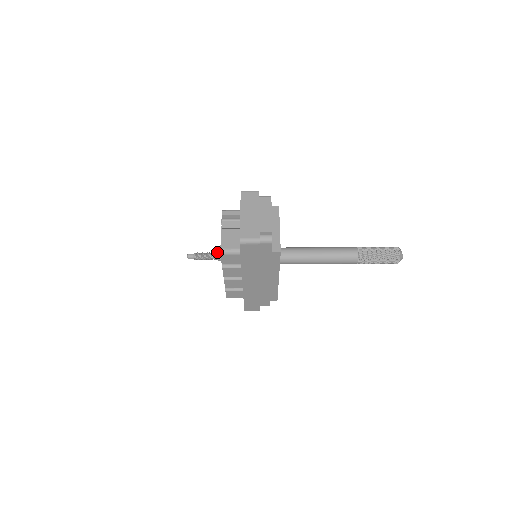
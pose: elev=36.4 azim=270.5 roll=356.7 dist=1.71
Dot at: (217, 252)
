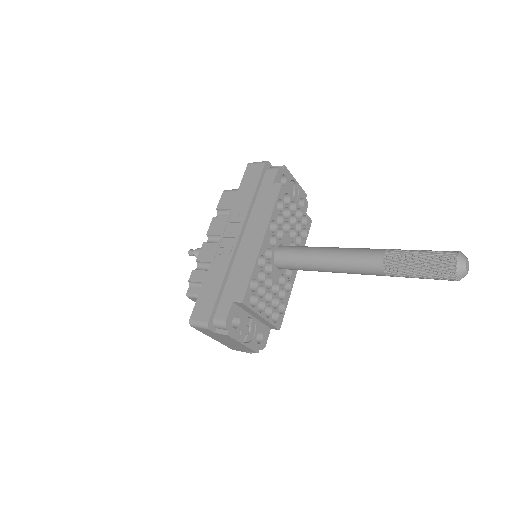
Dot at: occluded
